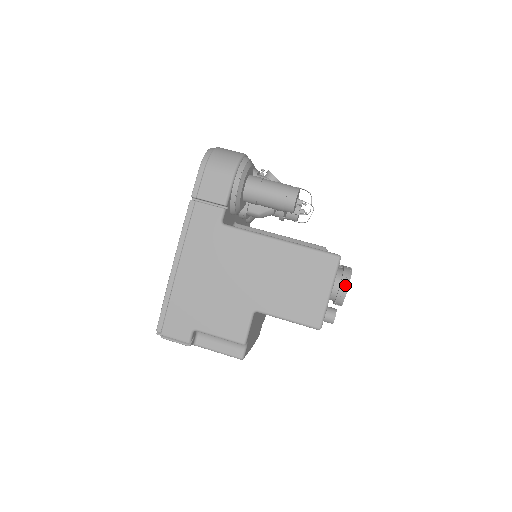
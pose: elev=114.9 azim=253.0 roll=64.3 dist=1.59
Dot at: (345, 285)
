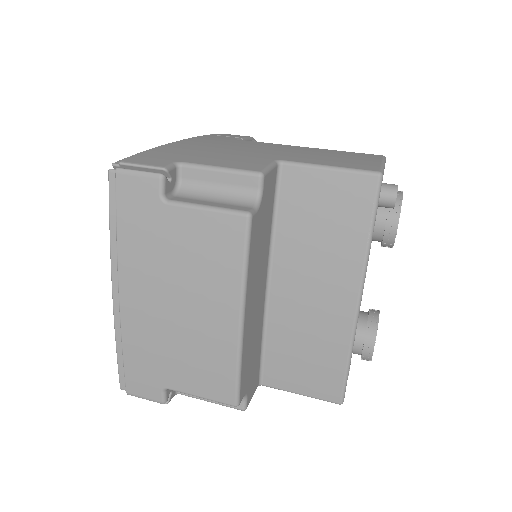
Dot at: (398, 191)
